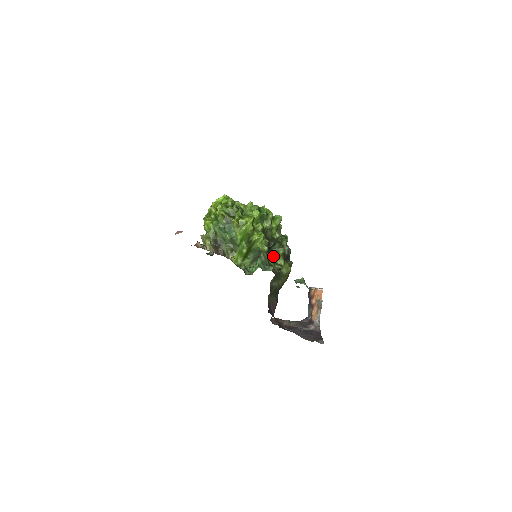
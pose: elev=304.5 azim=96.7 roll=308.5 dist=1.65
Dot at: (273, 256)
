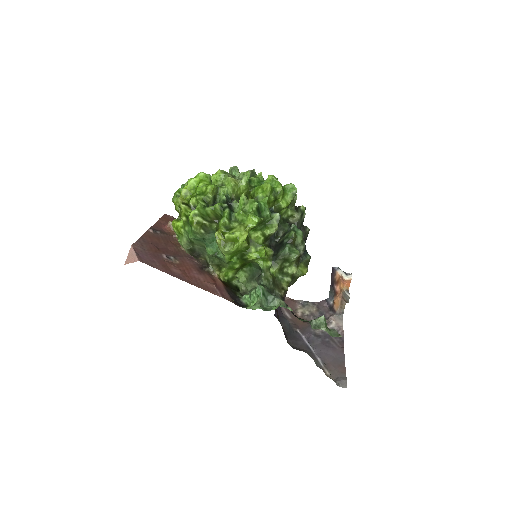
Dot at: (281, 265)
